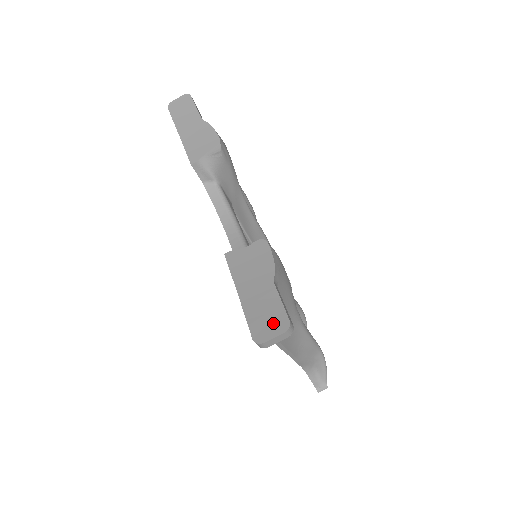
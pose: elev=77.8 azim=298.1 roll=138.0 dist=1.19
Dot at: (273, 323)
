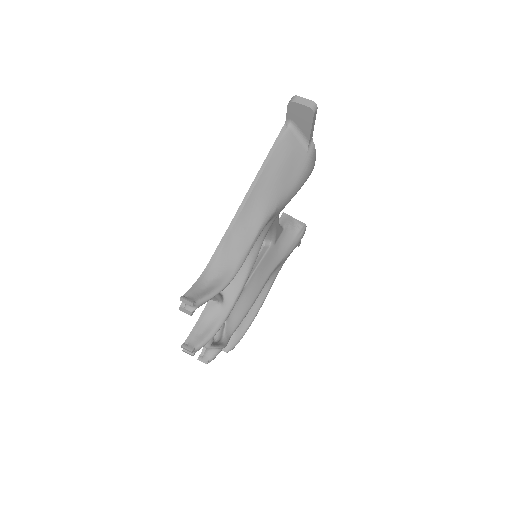
Dot at: occluded
